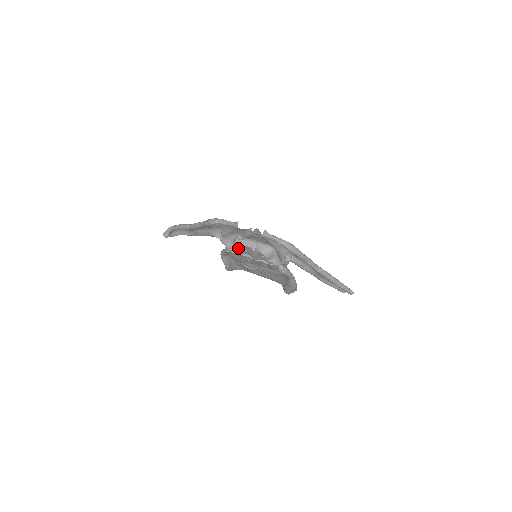
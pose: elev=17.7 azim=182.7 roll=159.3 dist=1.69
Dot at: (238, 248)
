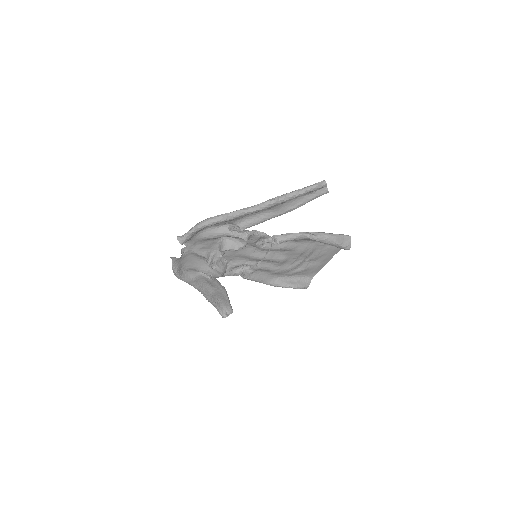
Dot at: (246, 267)
